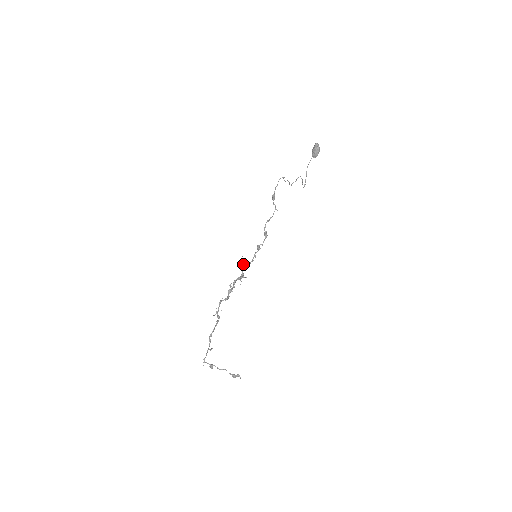
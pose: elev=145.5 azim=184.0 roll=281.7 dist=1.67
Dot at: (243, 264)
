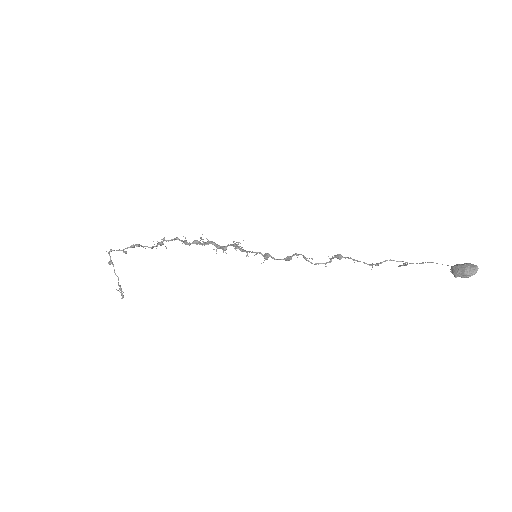
Dot at: (236, 244)
